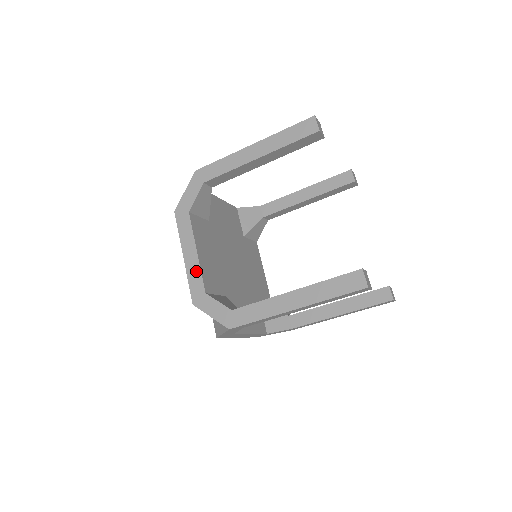
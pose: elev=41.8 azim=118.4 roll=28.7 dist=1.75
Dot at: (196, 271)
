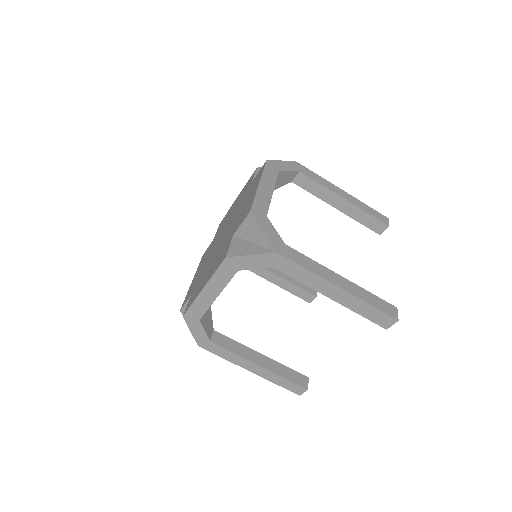
Dot at: (266, 199)
